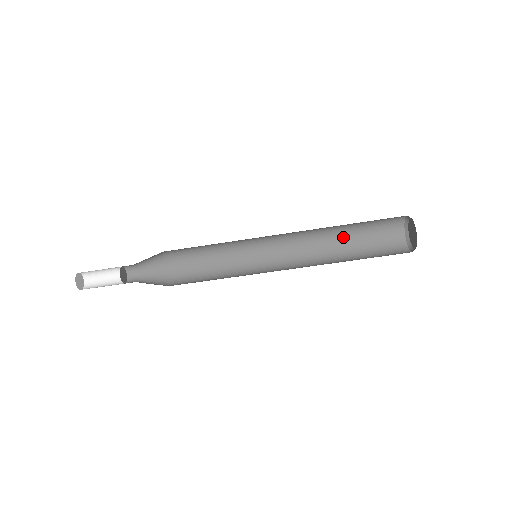
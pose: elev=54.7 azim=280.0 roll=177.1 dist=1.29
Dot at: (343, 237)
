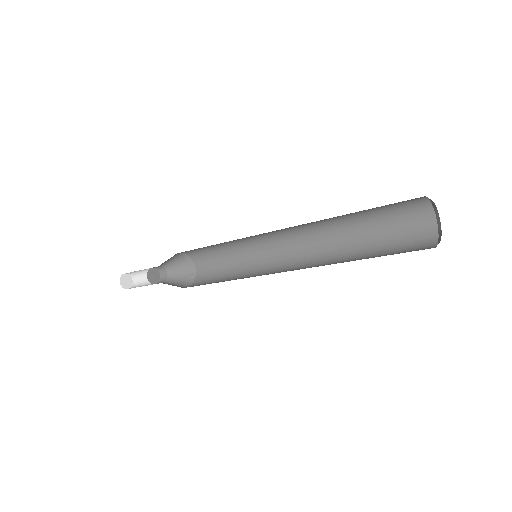
Dot at: (343, 215)
